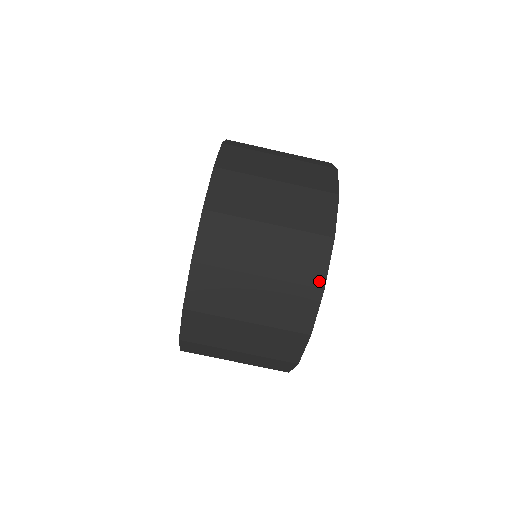
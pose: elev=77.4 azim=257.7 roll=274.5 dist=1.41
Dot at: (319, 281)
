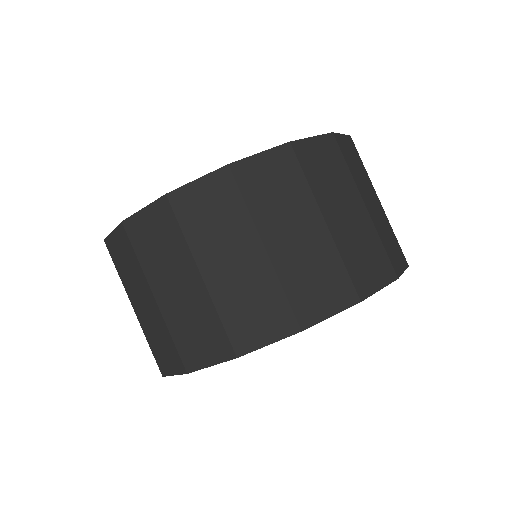
Dot at: (306, 318)
